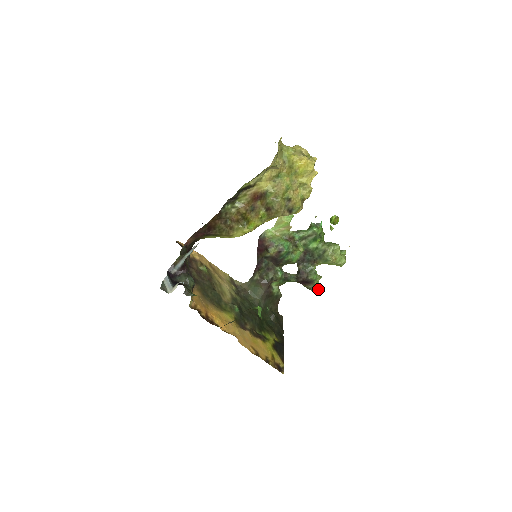
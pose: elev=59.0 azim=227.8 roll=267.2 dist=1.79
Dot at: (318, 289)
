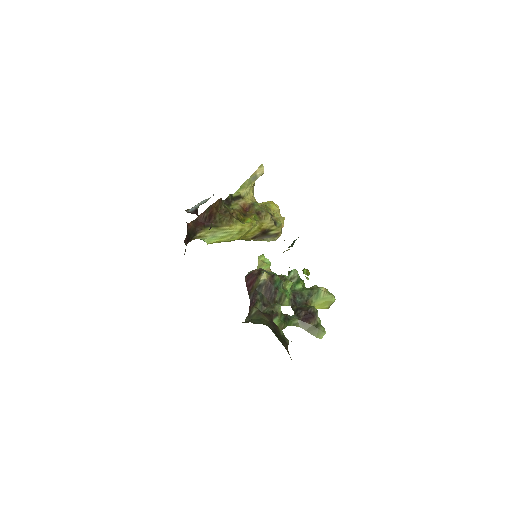
Dot at: (324, 329)
